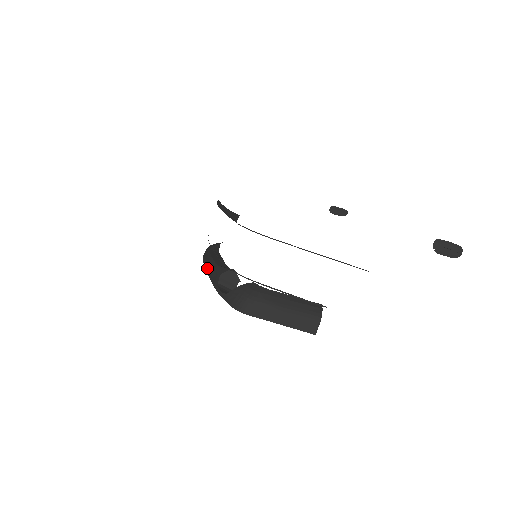
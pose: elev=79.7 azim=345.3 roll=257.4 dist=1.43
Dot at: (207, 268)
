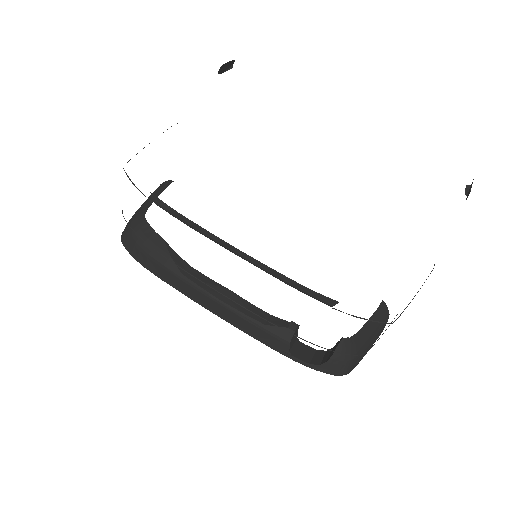
Dot at: (221, 315)
